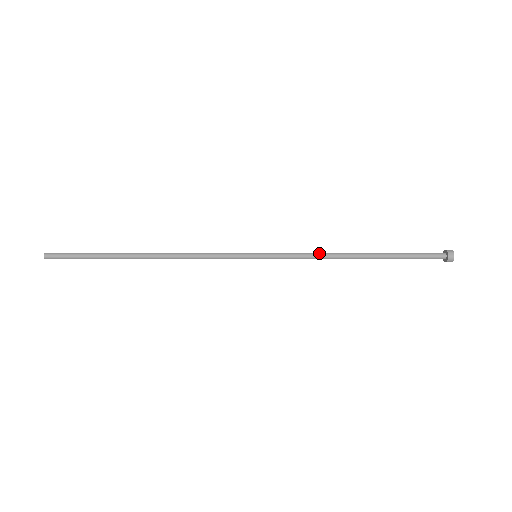
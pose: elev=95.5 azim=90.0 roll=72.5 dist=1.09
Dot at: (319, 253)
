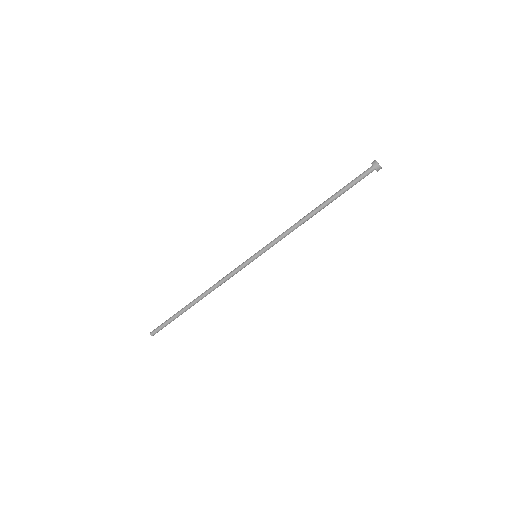
Dot at: (291, 228)
